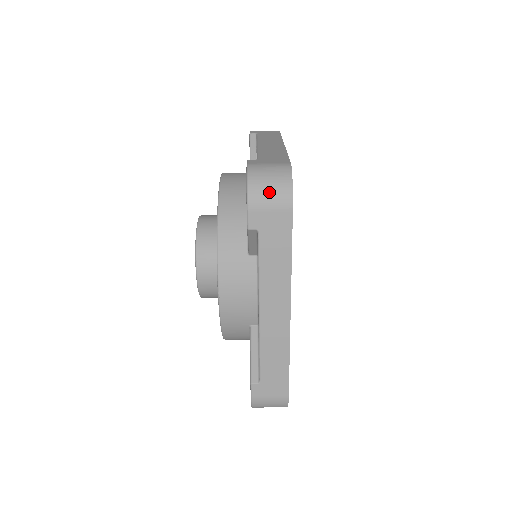
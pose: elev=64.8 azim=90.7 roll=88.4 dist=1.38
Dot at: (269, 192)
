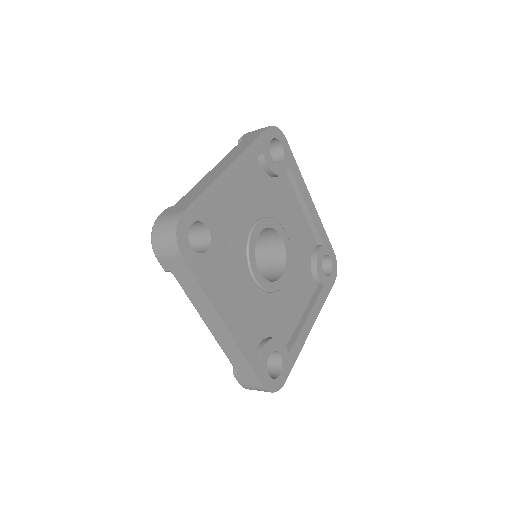
Dot at: occluded
